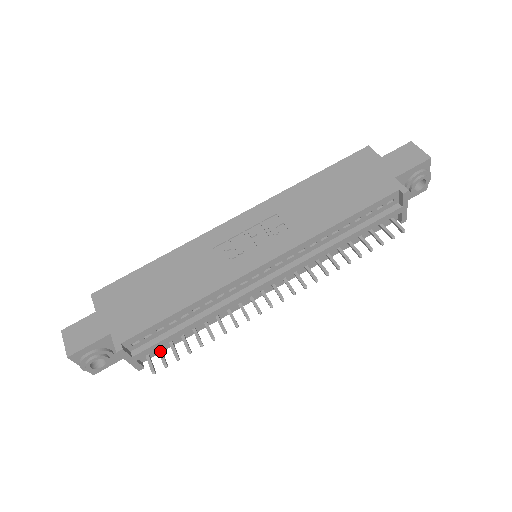
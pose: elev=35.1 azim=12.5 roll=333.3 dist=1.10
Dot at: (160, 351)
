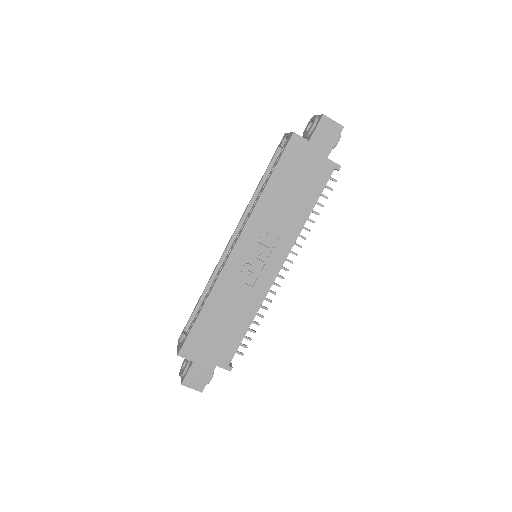
Dot at: occluded
